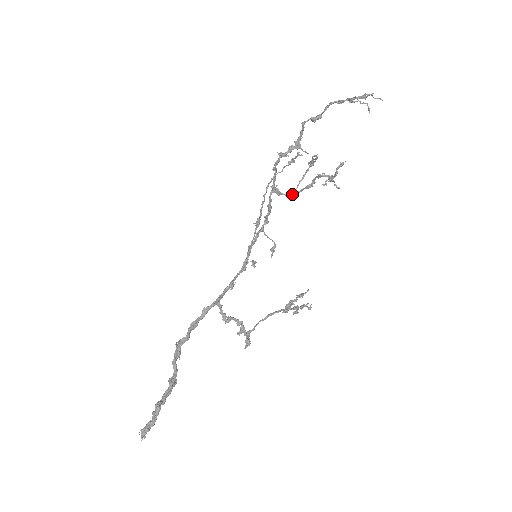
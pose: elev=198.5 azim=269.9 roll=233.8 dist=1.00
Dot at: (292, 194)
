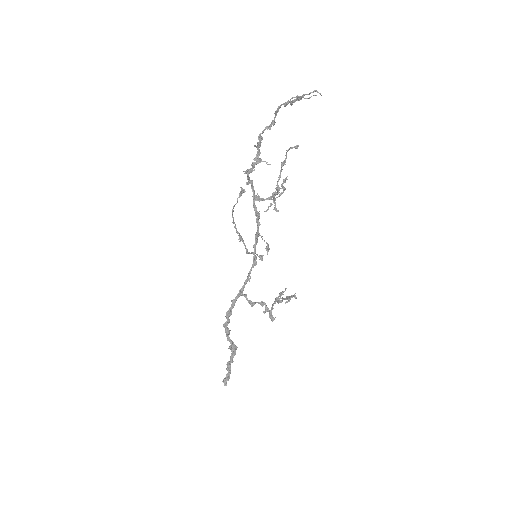
Dot at: (271, 197)
